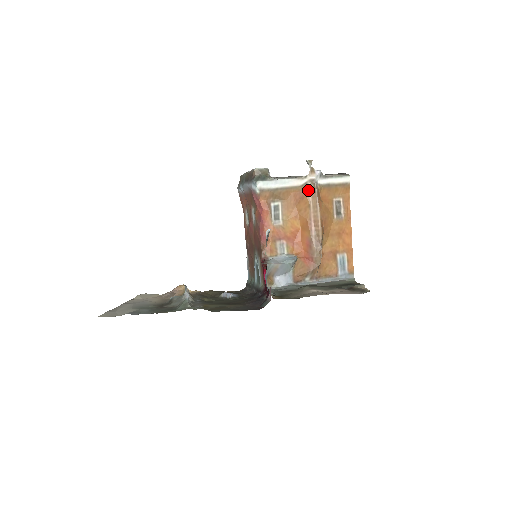
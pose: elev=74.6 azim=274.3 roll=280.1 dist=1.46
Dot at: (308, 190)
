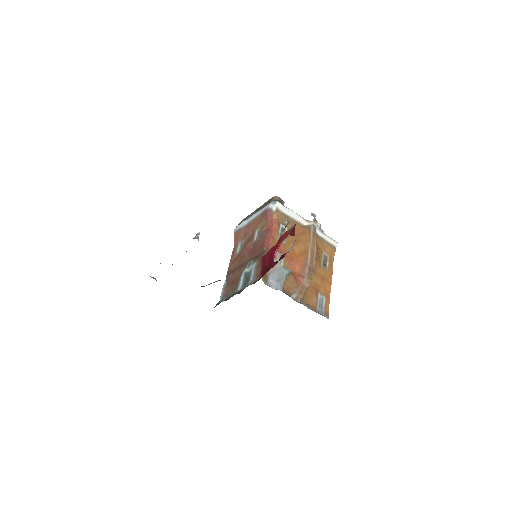
Dot at: (310, 230)
